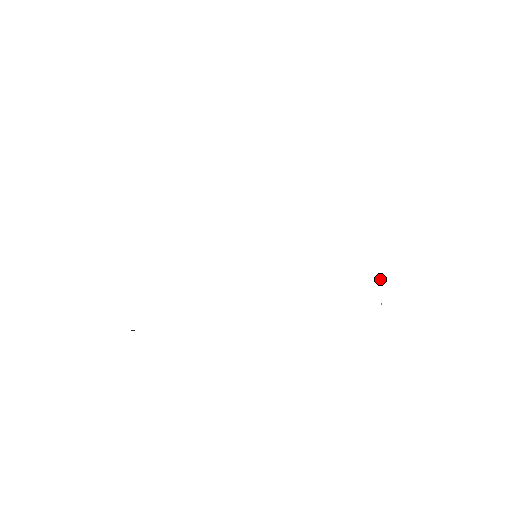
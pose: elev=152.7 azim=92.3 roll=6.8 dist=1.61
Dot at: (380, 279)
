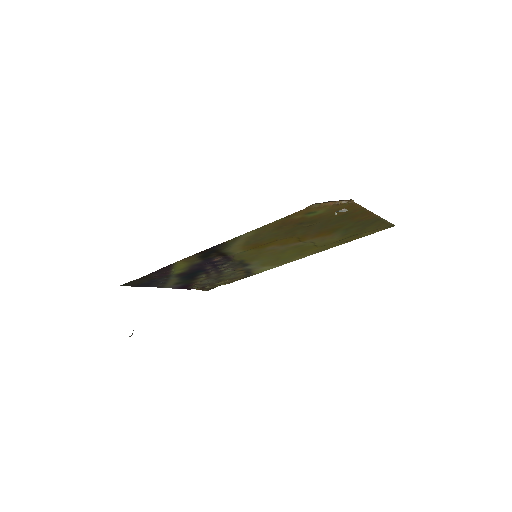
Dot at: (344, 201)
